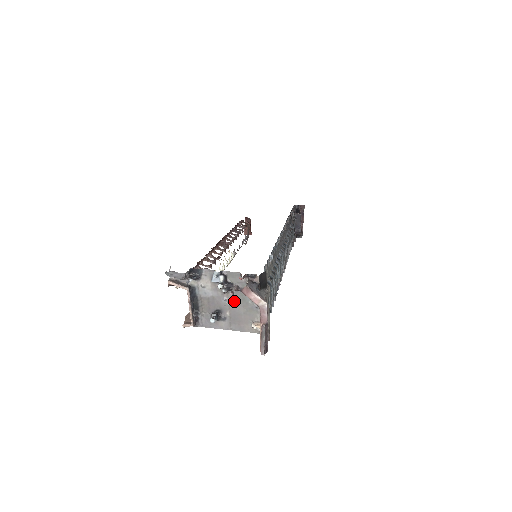
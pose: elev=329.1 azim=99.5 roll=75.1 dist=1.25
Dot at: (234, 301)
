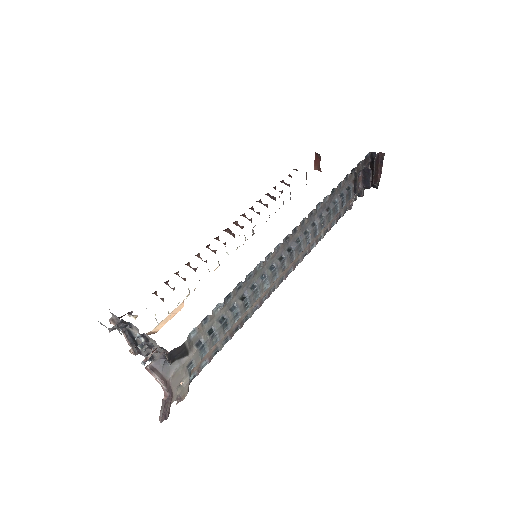
Dot at: occluded
